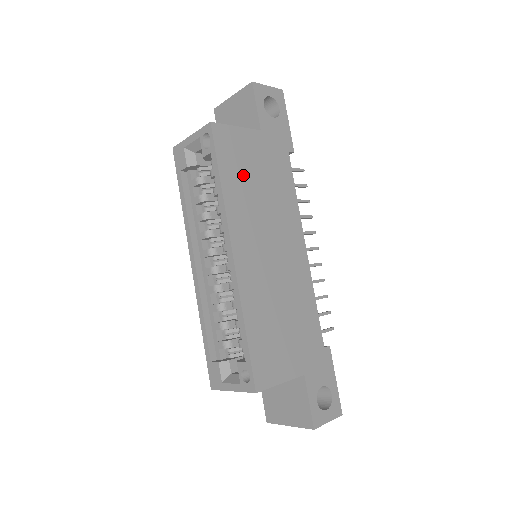
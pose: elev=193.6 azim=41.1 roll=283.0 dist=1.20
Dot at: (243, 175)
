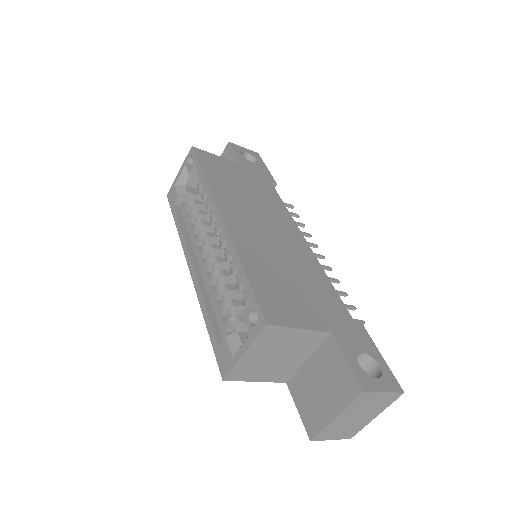
Dot at: (227, 179)
